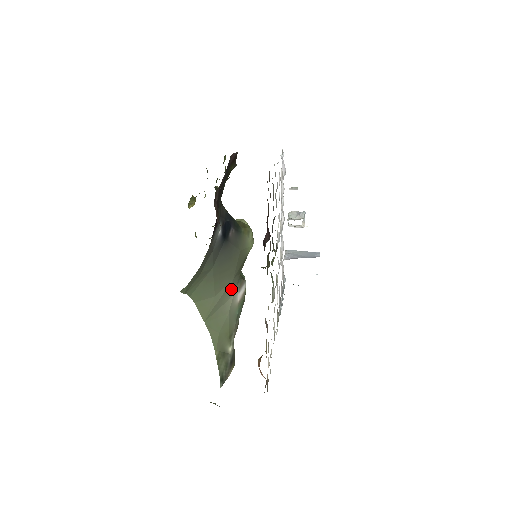
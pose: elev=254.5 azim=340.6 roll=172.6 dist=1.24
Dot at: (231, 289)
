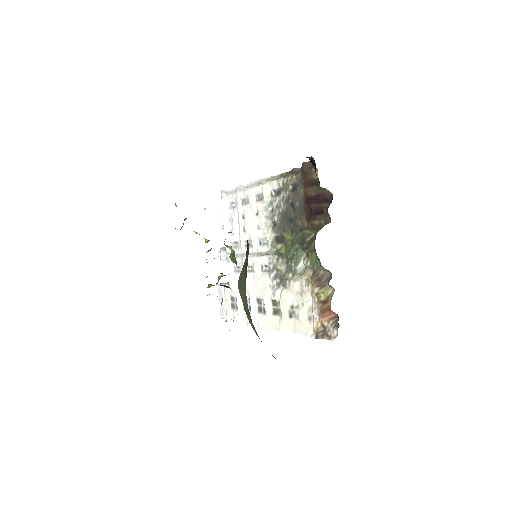
Dot at: occluded
